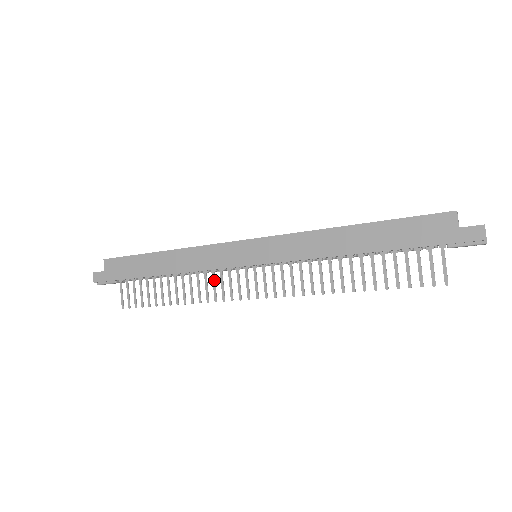
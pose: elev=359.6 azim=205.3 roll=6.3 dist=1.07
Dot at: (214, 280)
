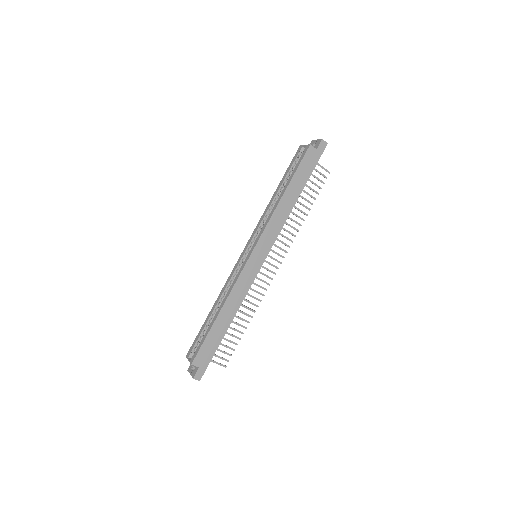
Dot at: (253, 290)
